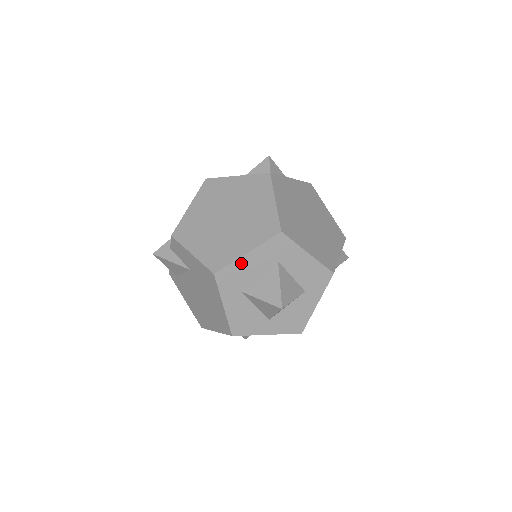
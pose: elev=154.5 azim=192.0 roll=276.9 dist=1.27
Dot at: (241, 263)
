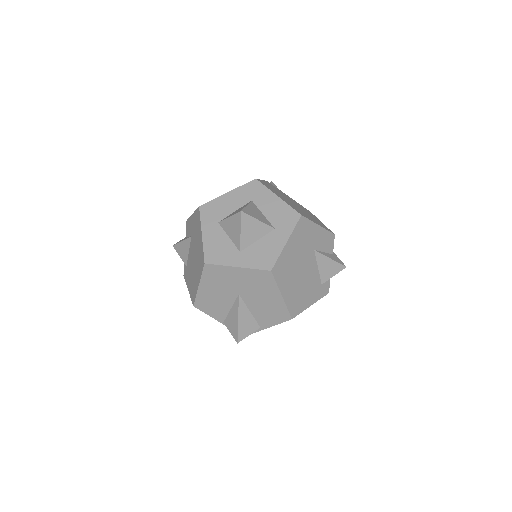
Dot at: (222, 200)
